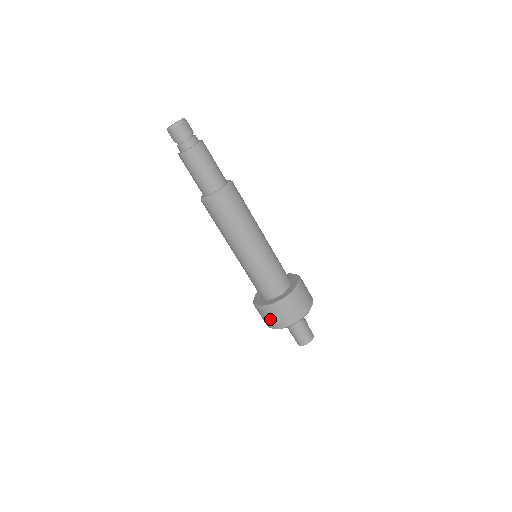
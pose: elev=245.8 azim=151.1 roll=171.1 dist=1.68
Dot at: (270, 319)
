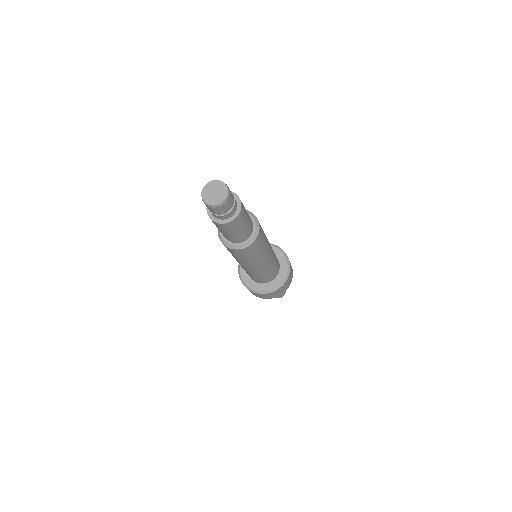
Dot at: (260, 296)
